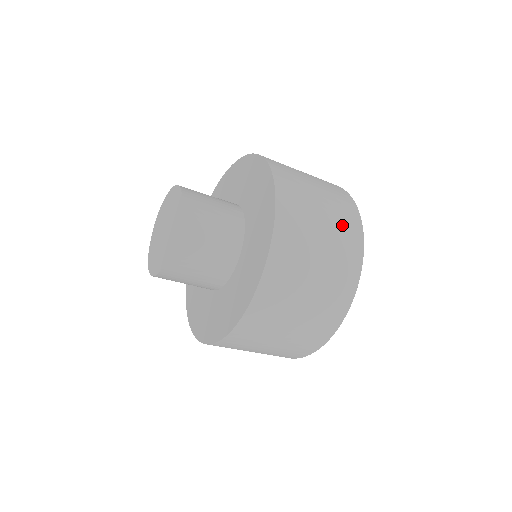
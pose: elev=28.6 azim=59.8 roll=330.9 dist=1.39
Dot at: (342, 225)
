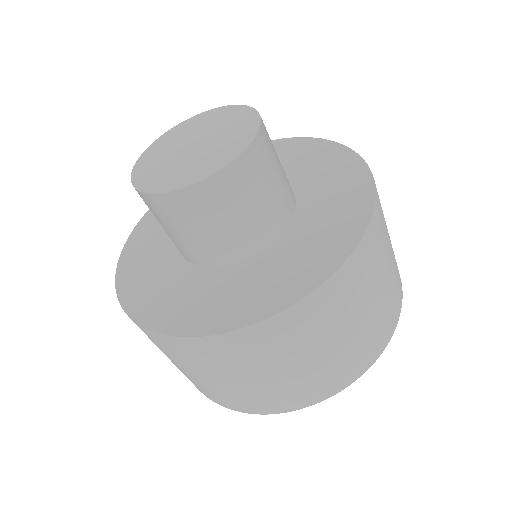
Dot at: occluded
